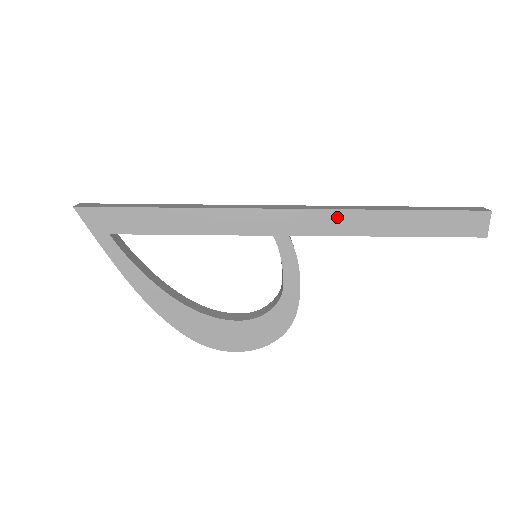
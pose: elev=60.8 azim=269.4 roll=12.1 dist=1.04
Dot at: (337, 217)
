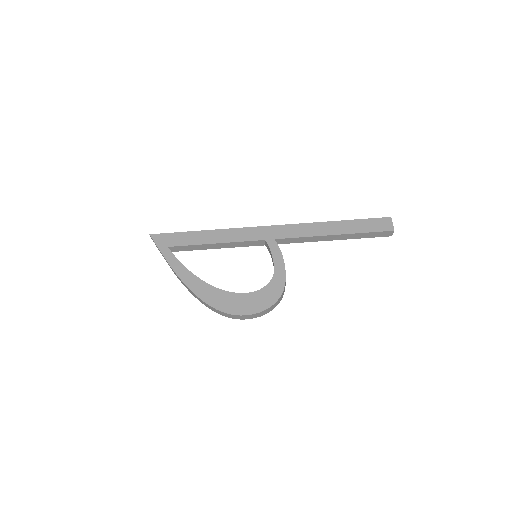
Dot at: (301, 227)
